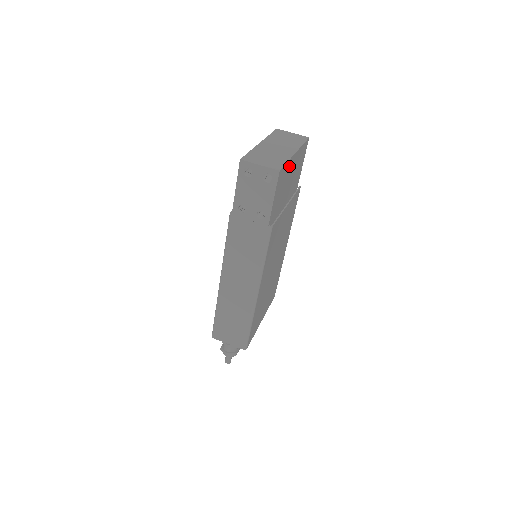
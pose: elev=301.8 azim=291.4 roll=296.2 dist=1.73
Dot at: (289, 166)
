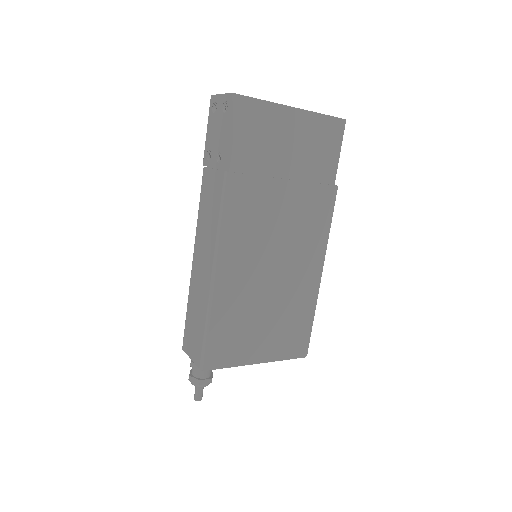
Dot at: (274, 115)
